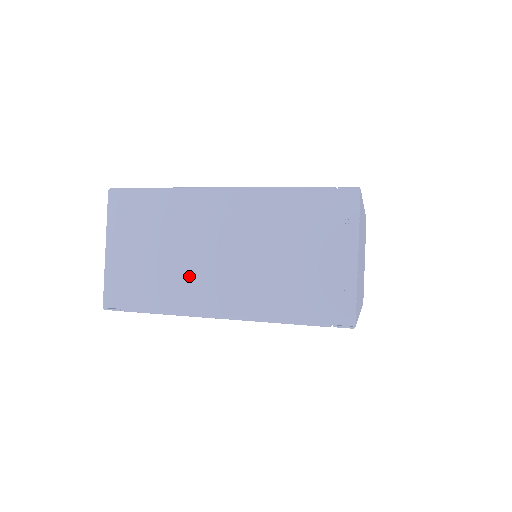
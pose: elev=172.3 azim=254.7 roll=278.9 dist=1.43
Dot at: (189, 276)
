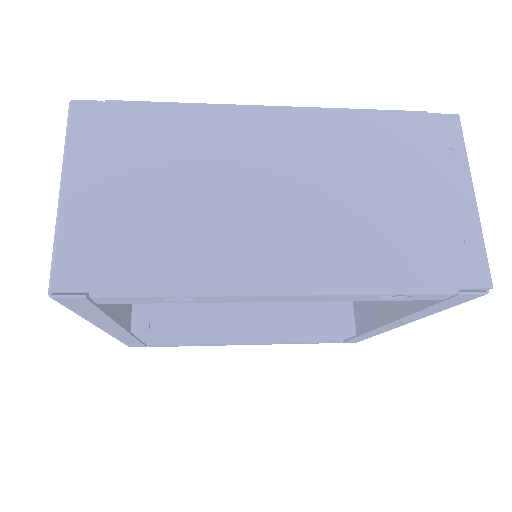
Dot at: (224, 229)
